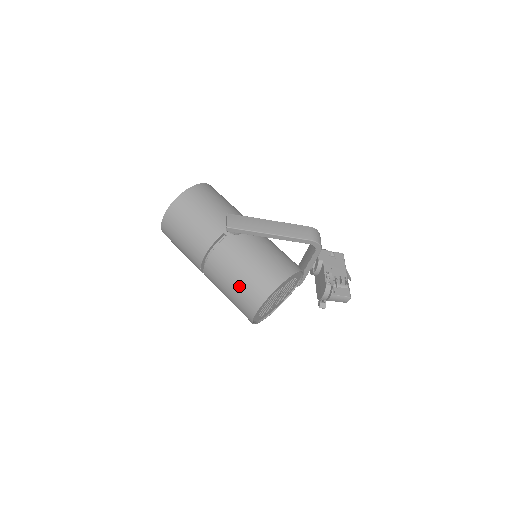
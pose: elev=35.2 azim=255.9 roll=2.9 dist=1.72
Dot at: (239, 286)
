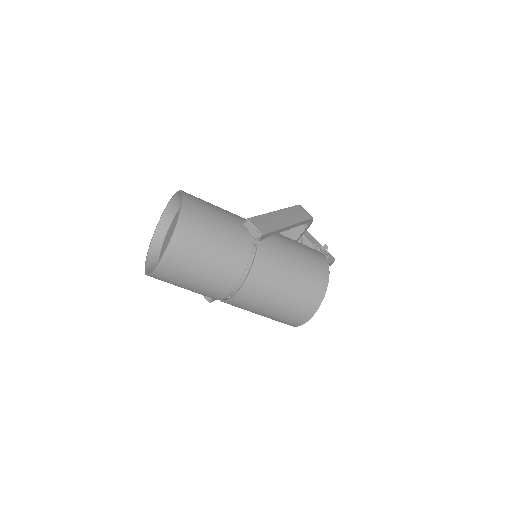
Dot at: (293, 294)
